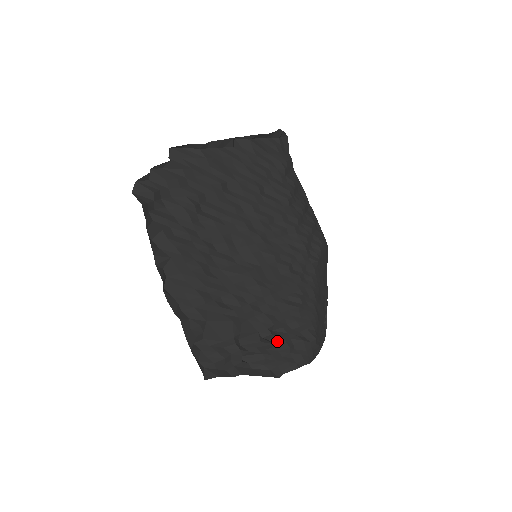
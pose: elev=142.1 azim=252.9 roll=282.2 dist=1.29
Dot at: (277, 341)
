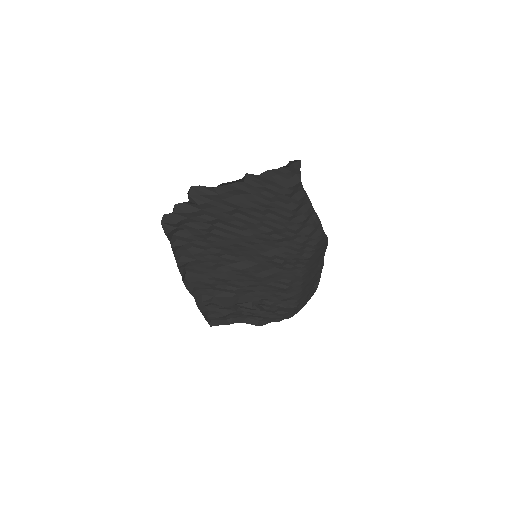
Dot at: (266, 306)
